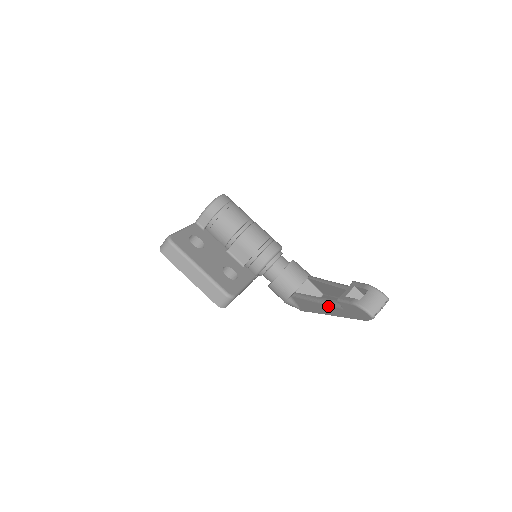
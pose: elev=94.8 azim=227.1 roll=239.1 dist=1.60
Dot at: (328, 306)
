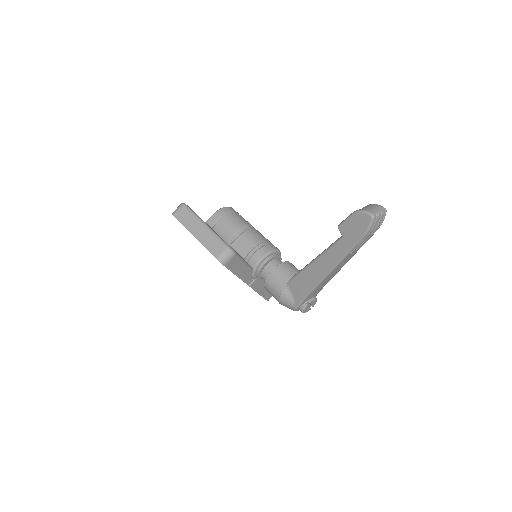
Dot at: (327, 252)
